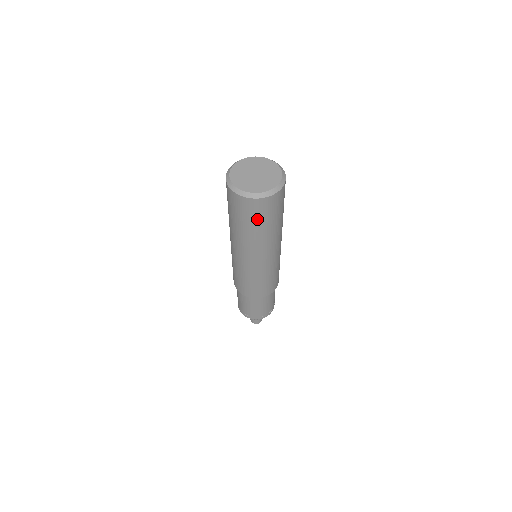
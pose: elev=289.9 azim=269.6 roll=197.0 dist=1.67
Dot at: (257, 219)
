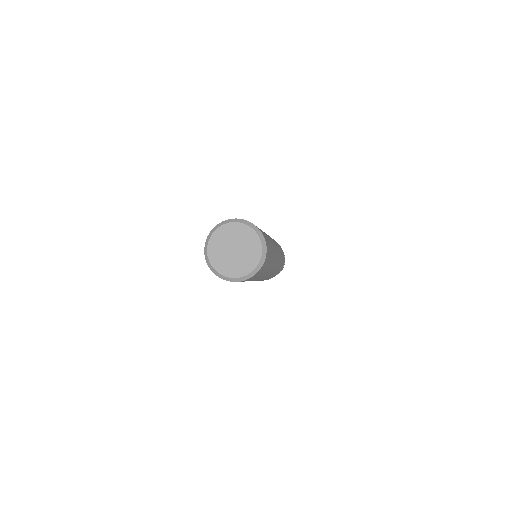
Dot at: occluded
